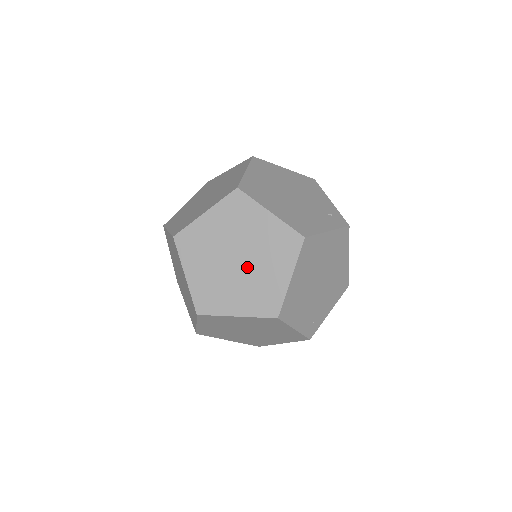
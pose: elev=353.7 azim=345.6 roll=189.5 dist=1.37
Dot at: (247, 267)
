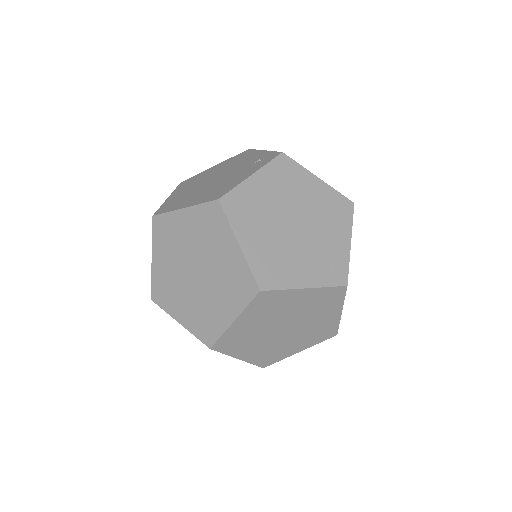
Dot at: (206, 270)
